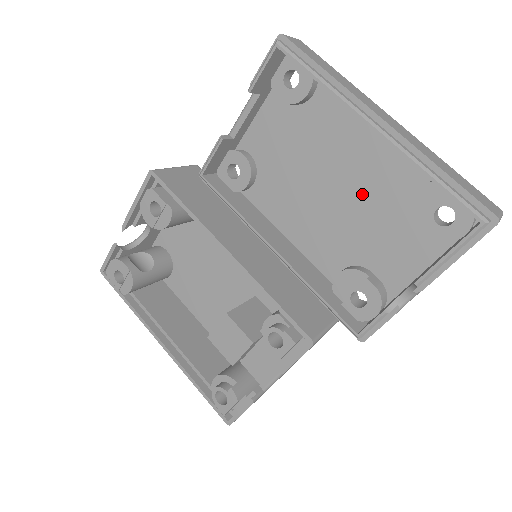
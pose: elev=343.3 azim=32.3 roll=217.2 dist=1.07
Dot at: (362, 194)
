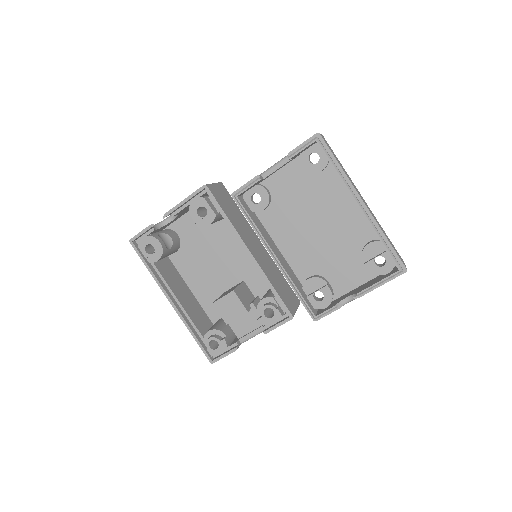
Dot at: (335, 236)
